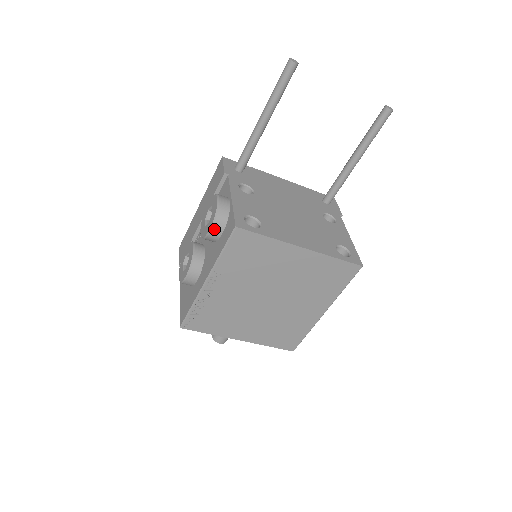
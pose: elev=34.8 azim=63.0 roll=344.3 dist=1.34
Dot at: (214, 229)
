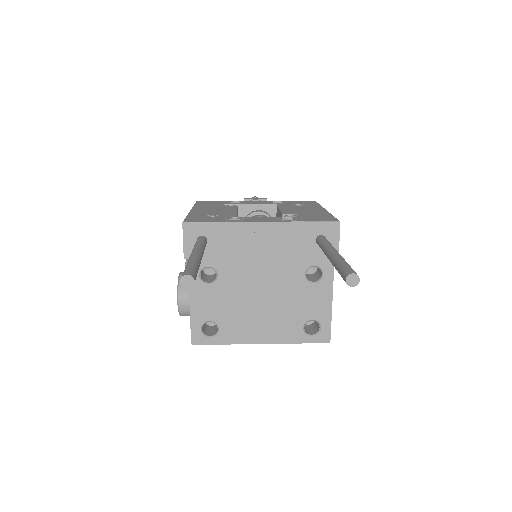
Dot at: occluded
